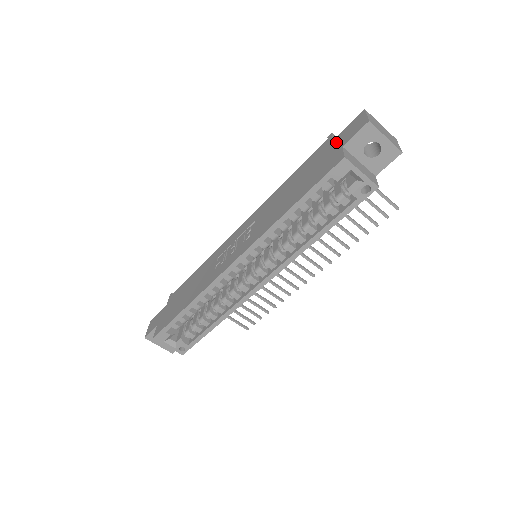
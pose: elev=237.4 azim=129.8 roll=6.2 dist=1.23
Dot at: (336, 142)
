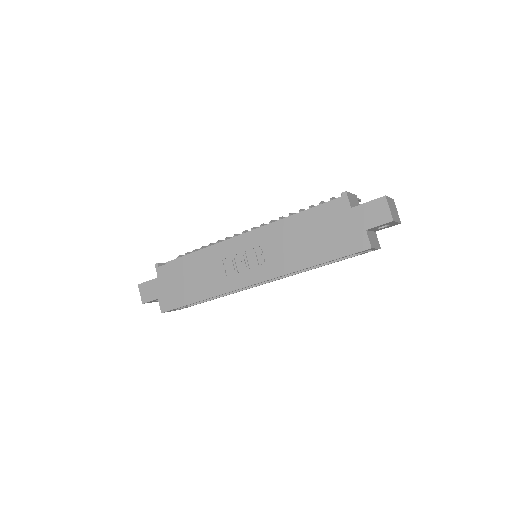
Dot at: (357, 216)
